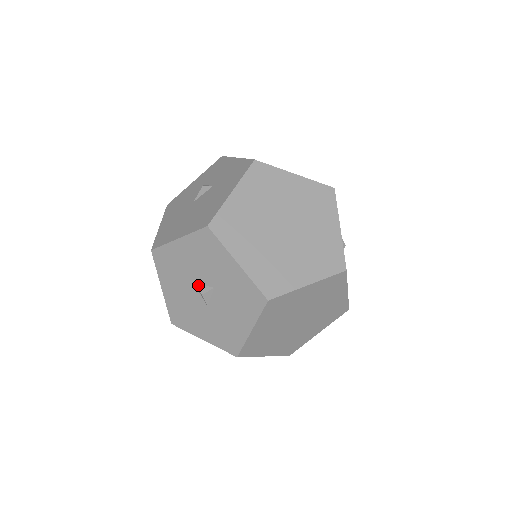
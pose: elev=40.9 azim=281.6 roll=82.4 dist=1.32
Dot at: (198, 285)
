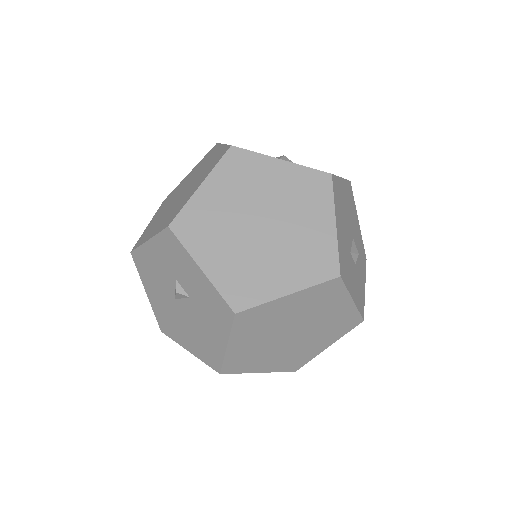
Dot at: occluded
